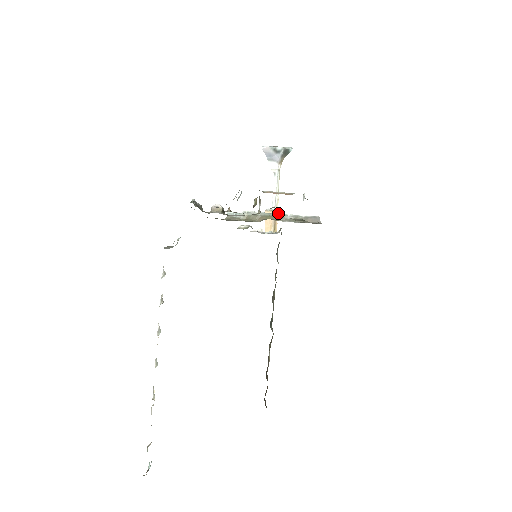
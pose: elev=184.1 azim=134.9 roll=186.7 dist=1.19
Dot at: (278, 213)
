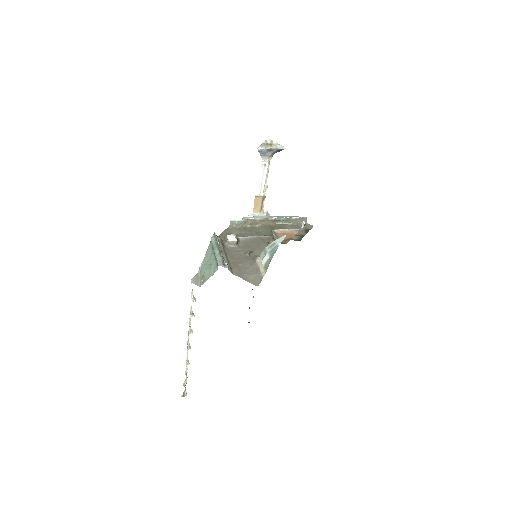
Dot at: (273, 217)
